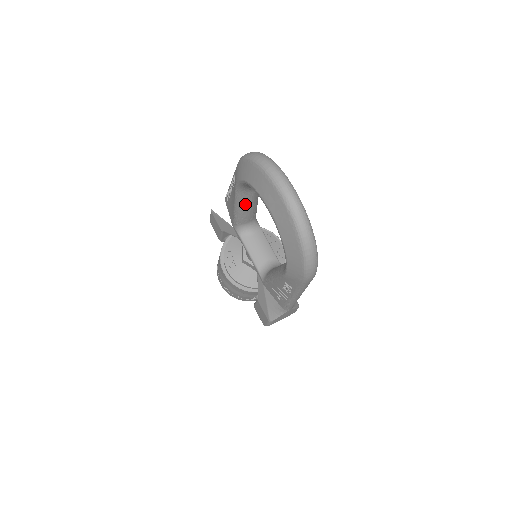
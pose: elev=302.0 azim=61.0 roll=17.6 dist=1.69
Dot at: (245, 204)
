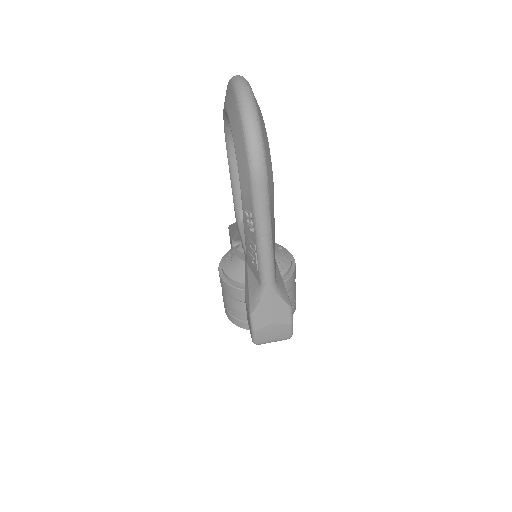
Dot at: (237, 172)
